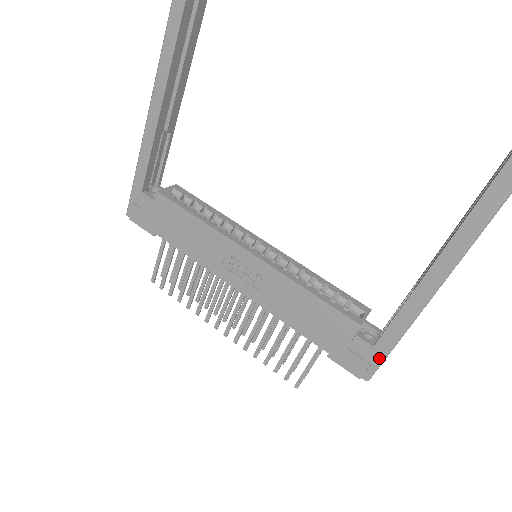
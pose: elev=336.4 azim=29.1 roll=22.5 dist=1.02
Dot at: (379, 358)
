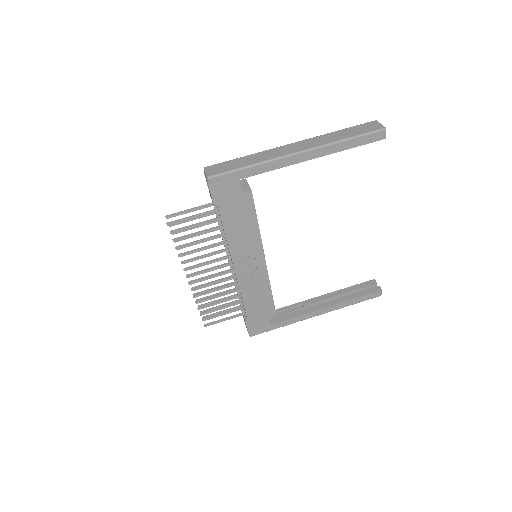
Dot at: (267, 330)
